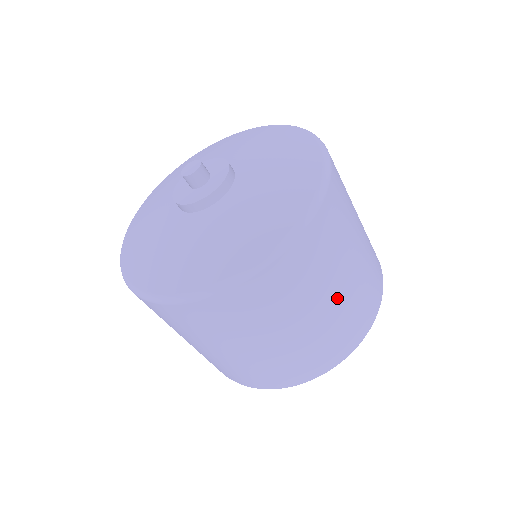
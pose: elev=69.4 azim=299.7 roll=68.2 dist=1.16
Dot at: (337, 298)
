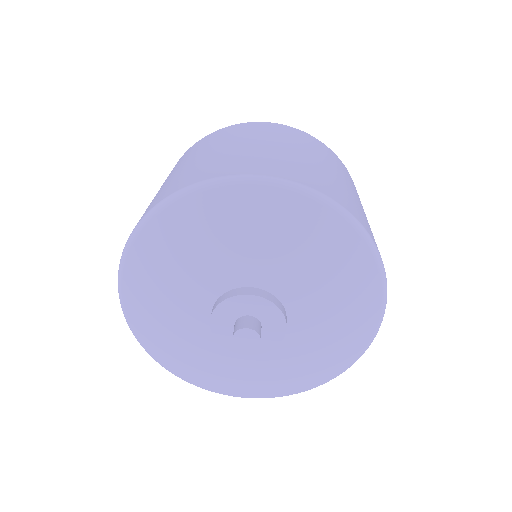
Dot at: occluded
